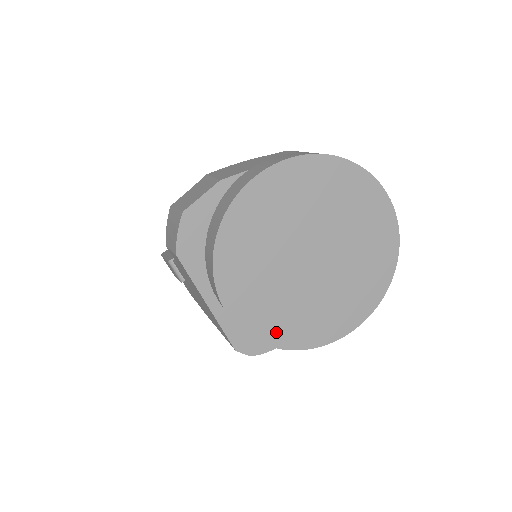
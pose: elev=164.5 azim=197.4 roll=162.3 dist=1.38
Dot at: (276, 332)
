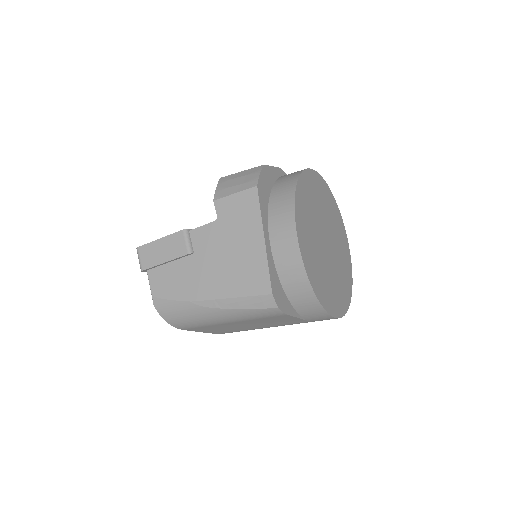
Dot at: (314, 278)
